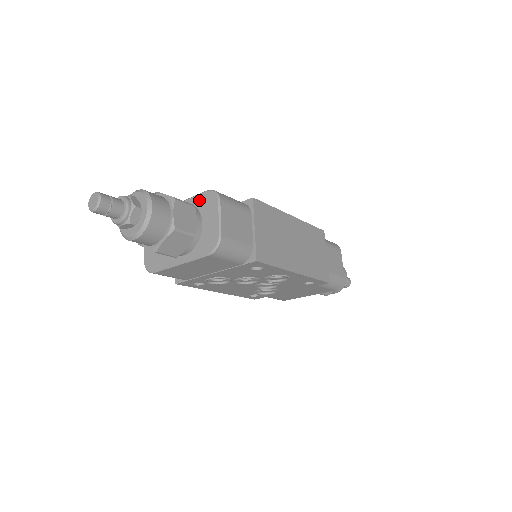
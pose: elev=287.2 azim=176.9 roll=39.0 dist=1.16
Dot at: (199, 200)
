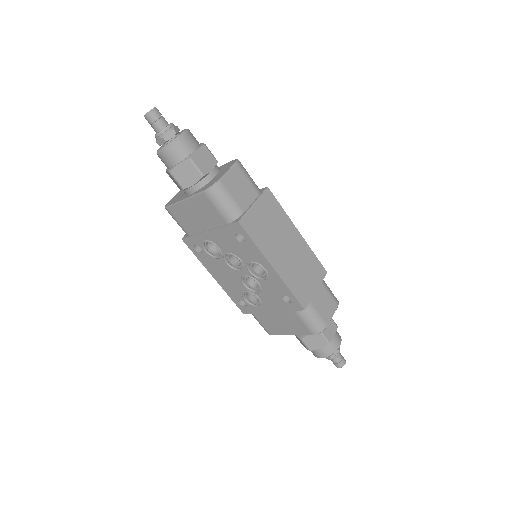
Dot at: (225, 165)
